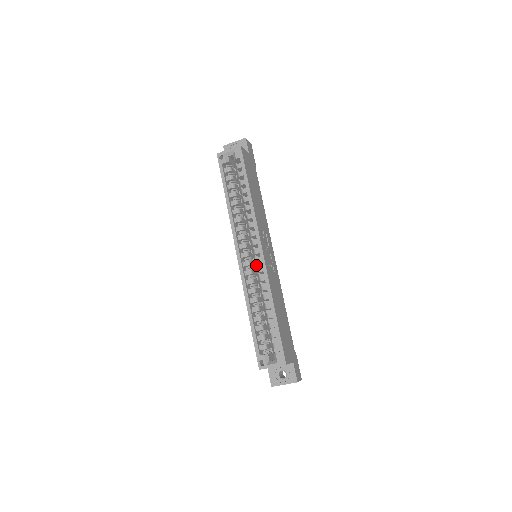
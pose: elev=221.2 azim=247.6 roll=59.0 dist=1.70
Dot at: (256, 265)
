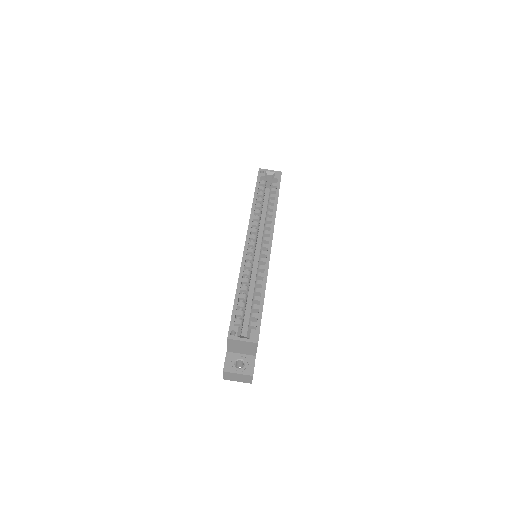
Dot at: (253, 263)
